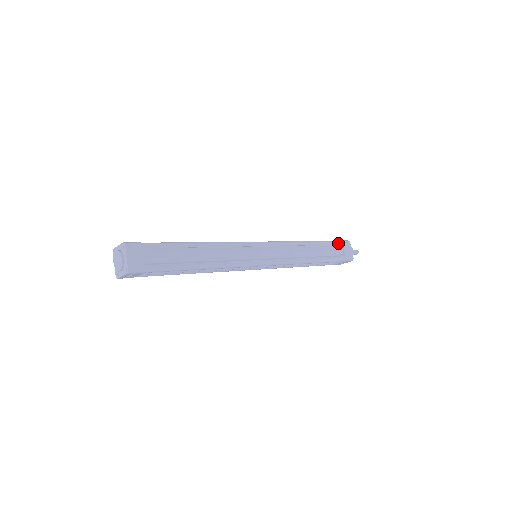
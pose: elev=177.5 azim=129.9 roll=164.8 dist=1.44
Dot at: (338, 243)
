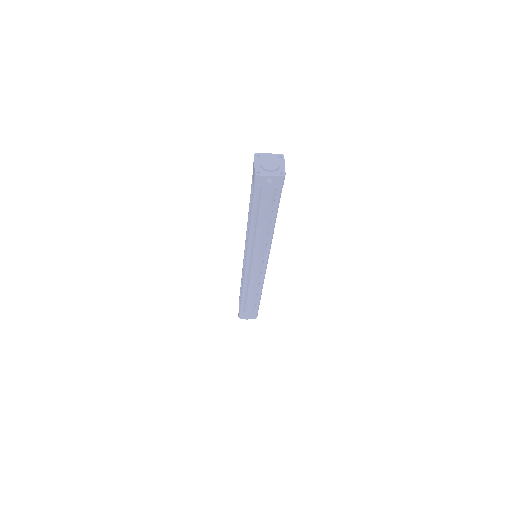
Dot at: occluded
